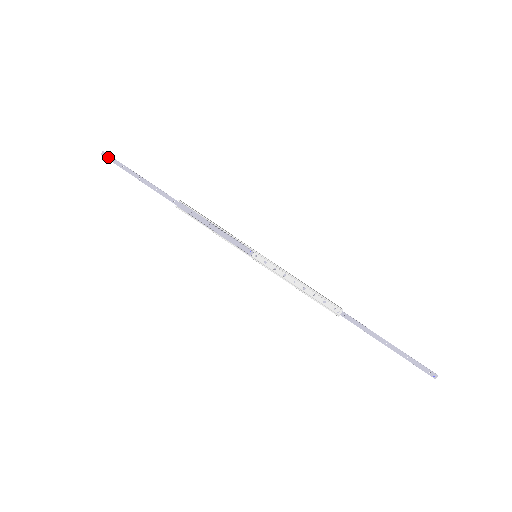
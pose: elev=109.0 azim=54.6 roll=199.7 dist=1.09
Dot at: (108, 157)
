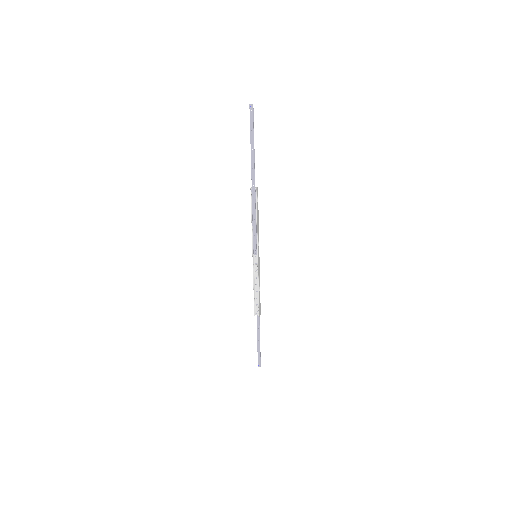
Dot at: (251, 112)
